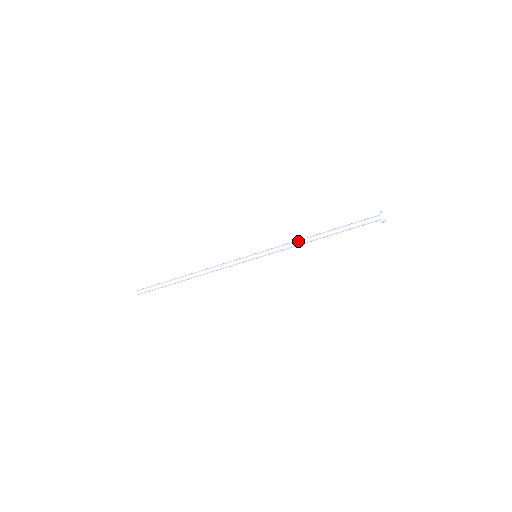
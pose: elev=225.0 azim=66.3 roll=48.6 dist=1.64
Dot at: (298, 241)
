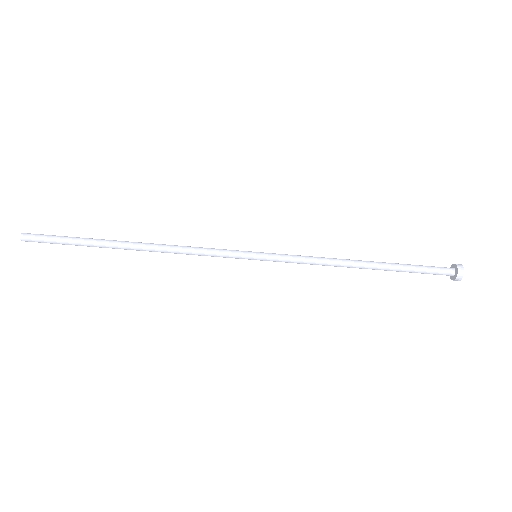
Dot at: (330, 259)
